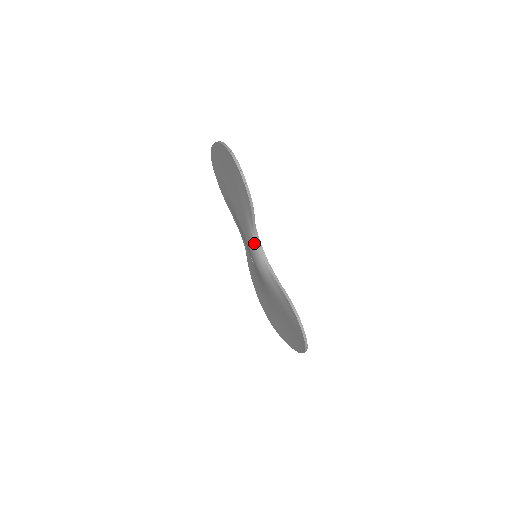
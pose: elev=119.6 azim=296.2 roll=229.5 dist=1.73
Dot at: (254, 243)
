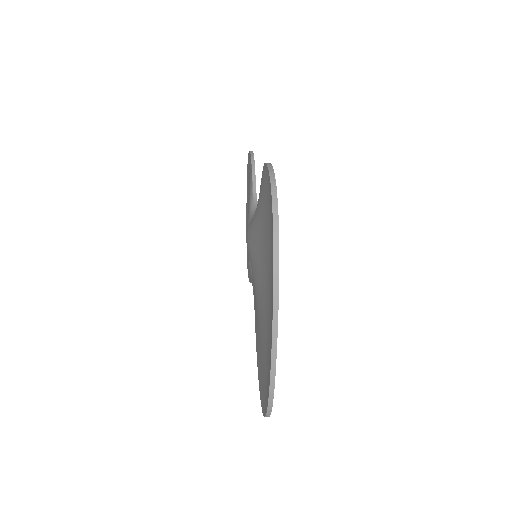
Dot at: (250, 212)
